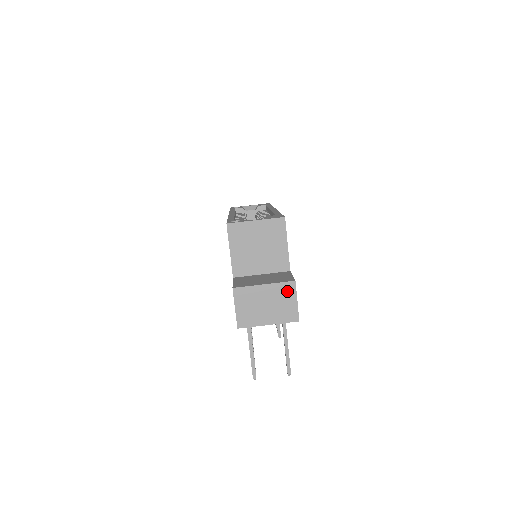
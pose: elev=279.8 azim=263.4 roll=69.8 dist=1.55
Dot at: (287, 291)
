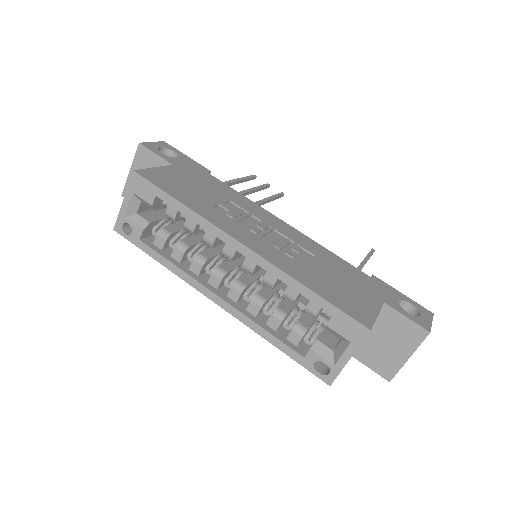
Dot at: occluded
